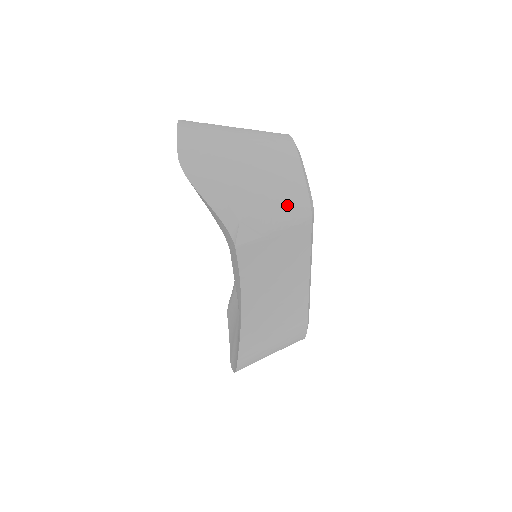
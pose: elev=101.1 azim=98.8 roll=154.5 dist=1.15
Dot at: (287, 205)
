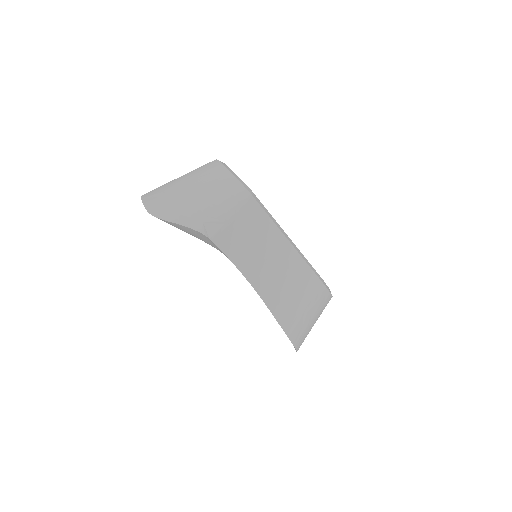
Dot at: (229, 197)
